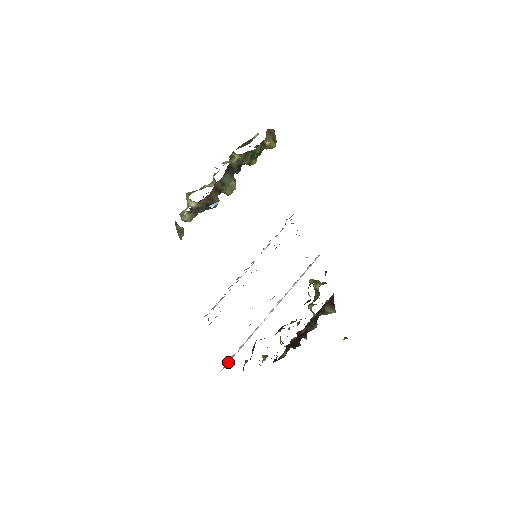
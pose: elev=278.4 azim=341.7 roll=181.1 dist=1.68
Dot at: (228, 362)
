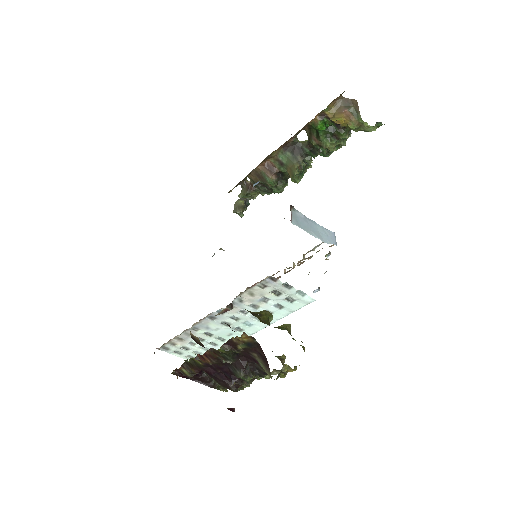
Dot at: (184, 352)
